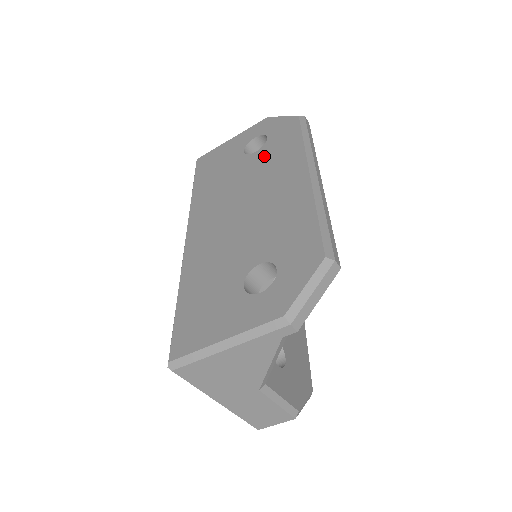
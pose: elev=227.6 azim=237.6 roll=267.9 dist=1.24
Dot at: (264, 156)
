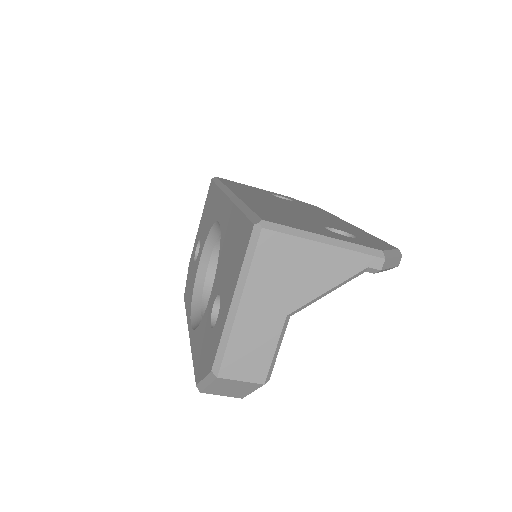
Dot at: (297, 203)
